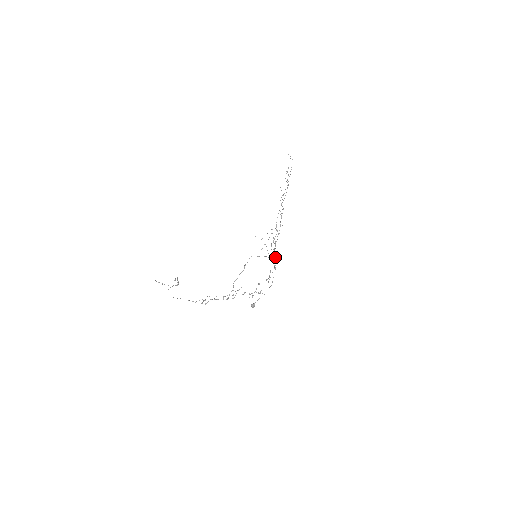
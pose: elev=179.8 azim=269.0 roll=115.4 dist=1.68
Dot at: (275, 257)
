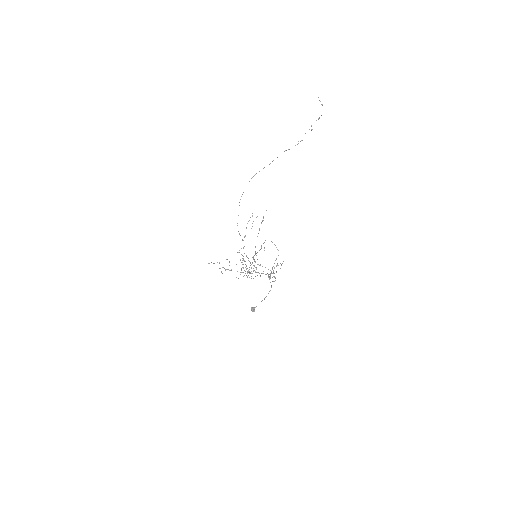
Dot at: (275, 260)
